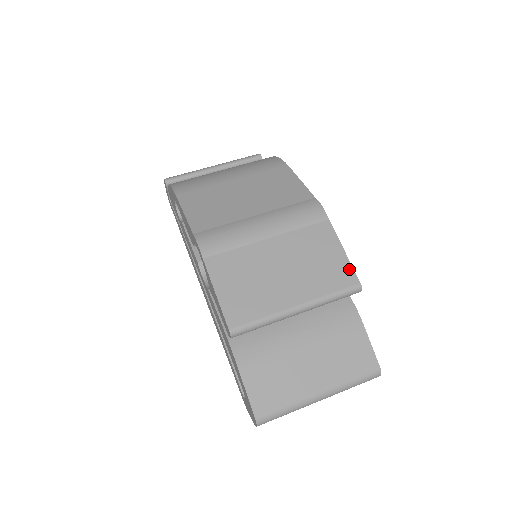
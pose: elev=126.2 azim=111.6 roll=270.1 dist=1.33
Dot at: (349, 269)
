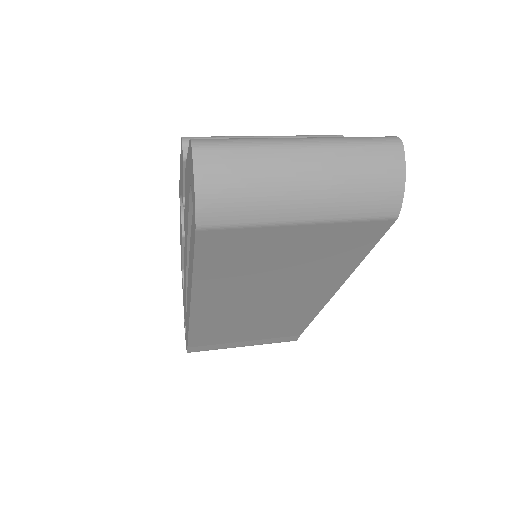
Dot at: occluded
